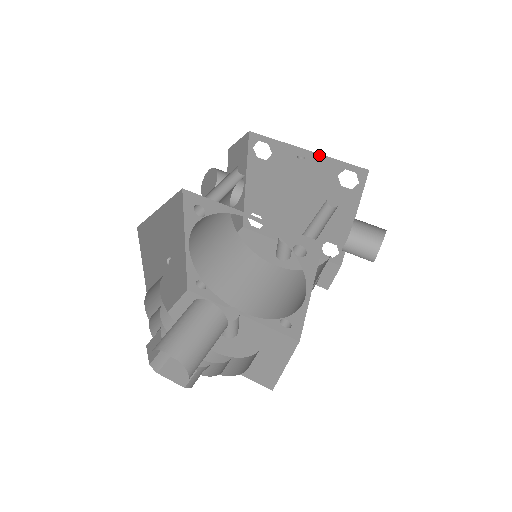
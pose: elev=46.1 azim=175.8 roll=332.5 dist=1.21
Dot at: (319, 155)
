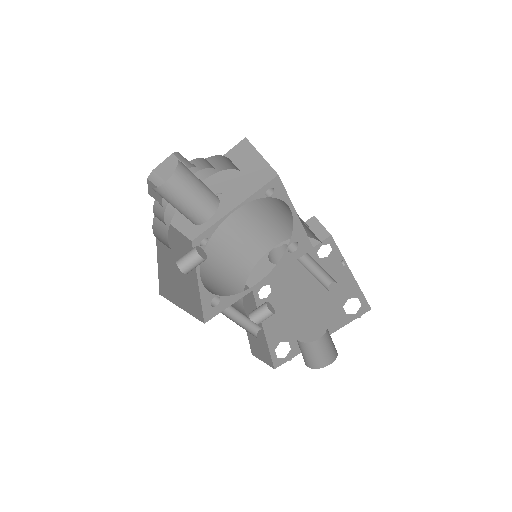
Dot at: (353, 277)
